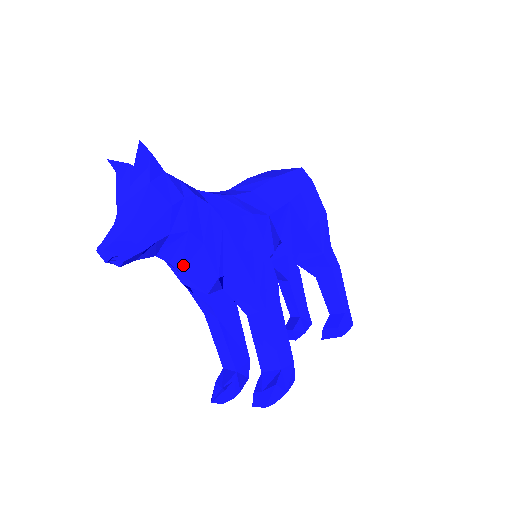
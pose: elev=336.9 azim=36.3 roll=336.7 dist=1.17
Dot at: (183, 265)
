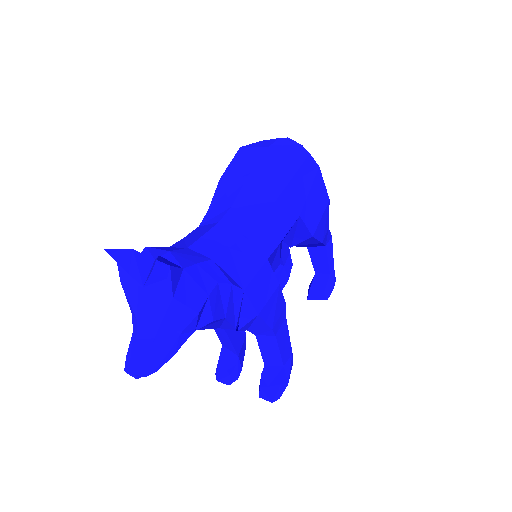
Dot at: (201, 328)
